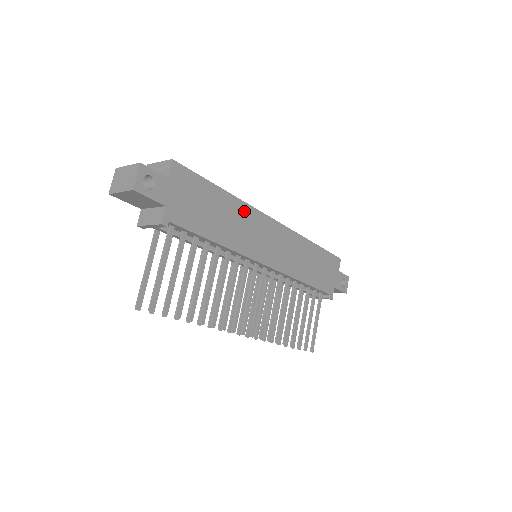
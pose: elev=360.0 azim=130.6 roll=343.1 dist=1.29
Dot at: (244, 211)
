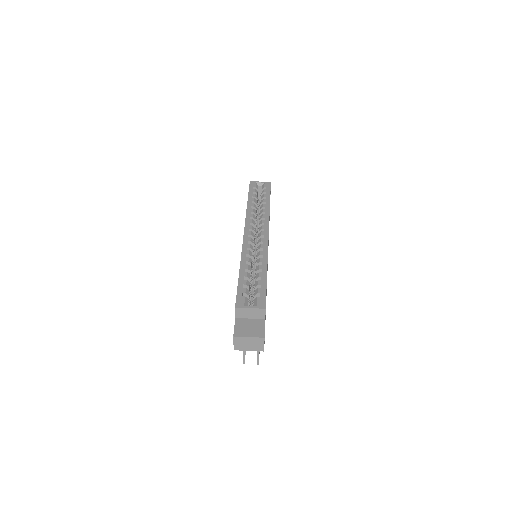
Dot at: occluded
